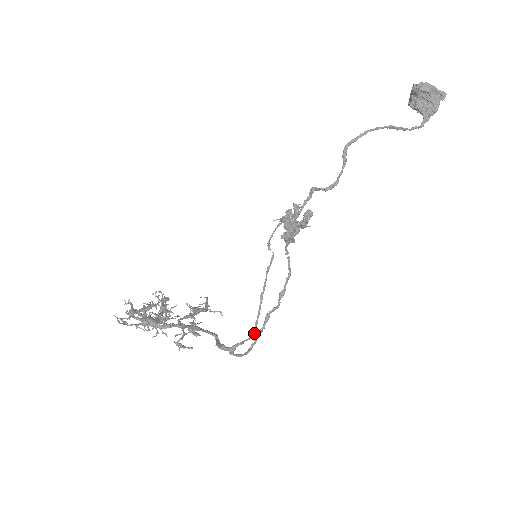
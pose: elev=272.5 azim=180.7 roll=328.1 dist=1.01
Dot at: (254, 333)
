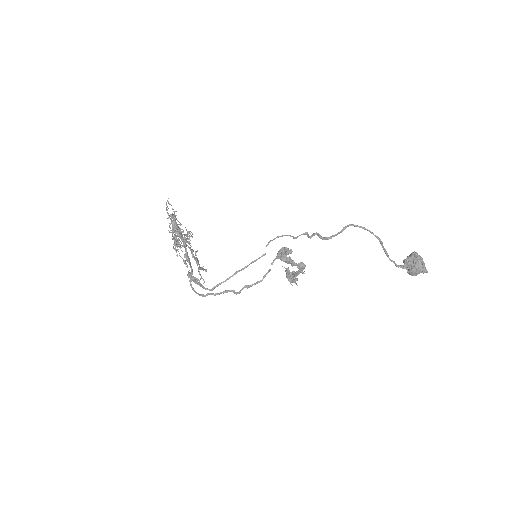
Dot at: (211, 289)
